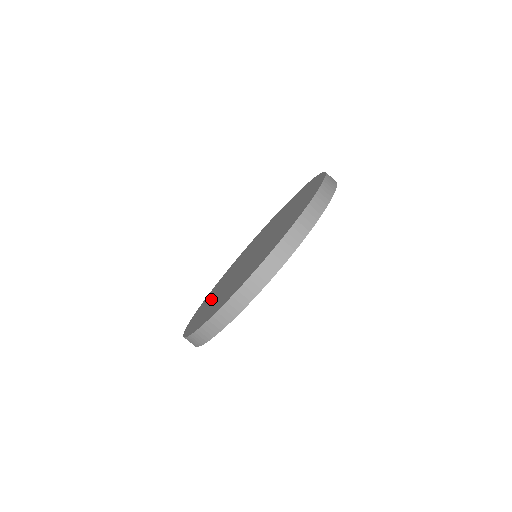
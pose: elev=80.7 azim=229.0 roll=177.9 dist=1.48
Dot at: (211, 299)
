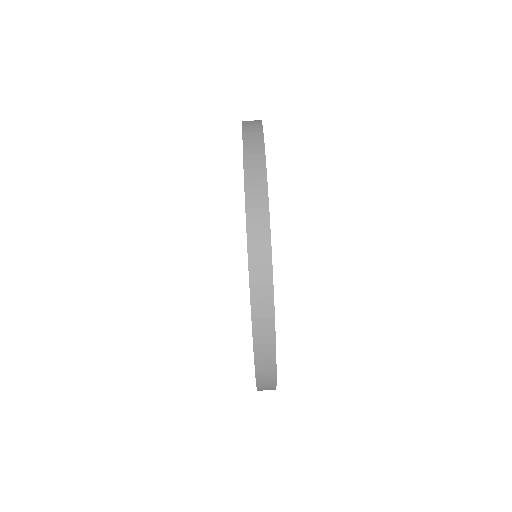
Dot at: occluded
